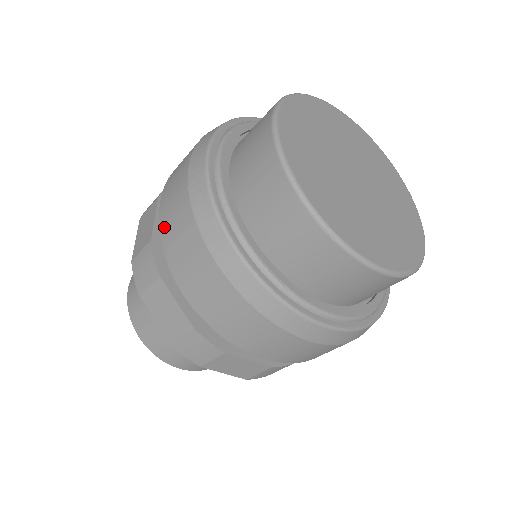
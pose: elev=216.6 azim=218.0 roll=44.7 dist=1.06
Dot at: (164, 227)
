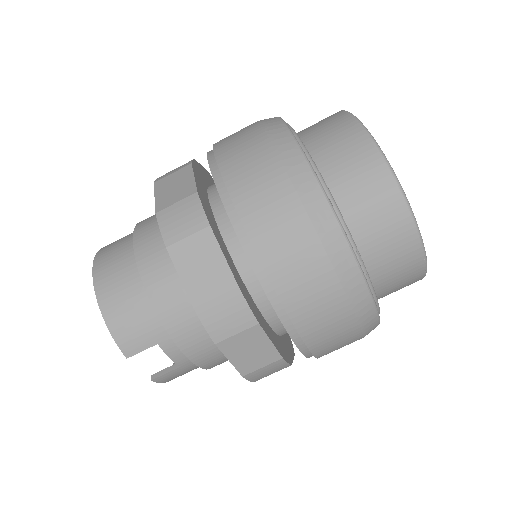
Dot at: occluded
